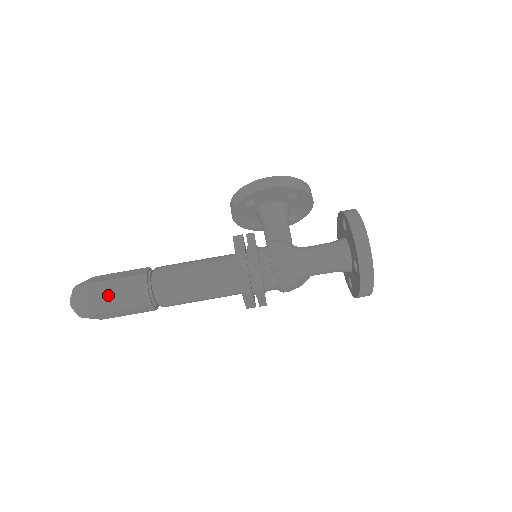
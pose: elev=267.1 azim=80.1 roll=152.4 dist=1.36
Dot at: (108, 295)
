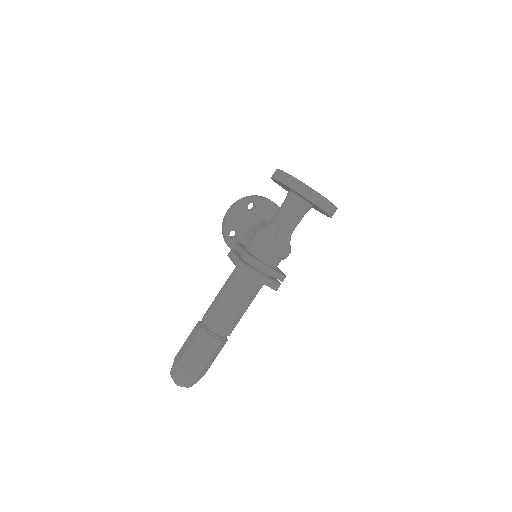
Dot at: (184, 352)
